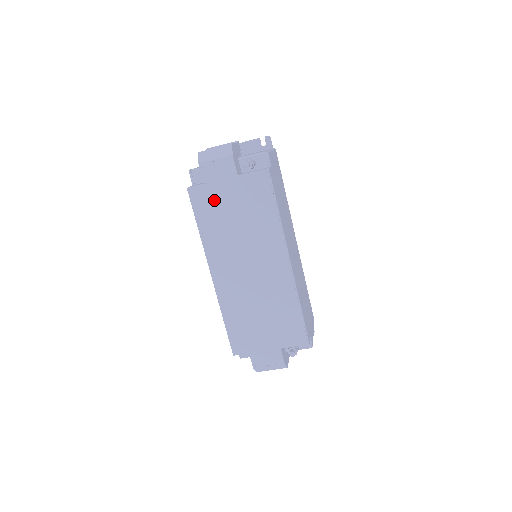
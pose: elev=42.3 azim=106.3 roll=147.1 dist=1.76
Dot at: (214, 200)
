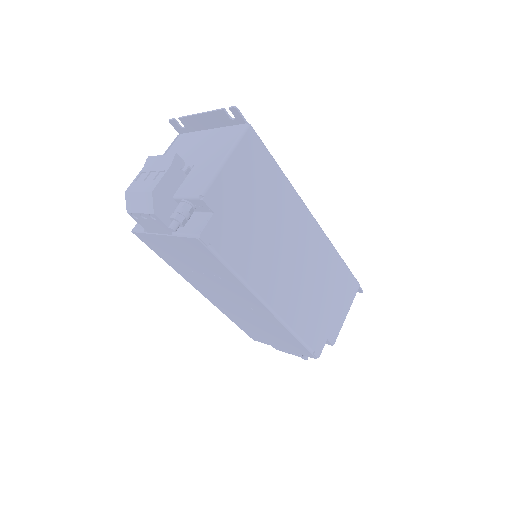
Dot at: (163, 247)
